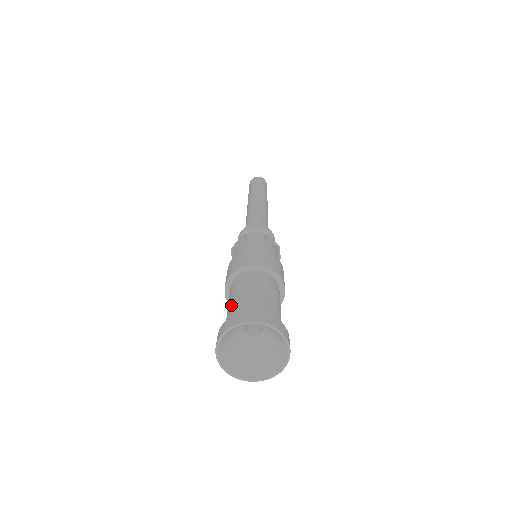
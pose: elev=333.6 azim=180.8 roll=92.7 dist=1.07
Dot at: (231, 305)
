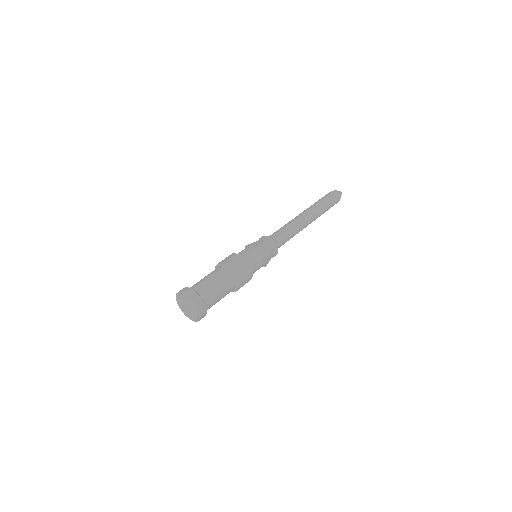
Dot at: occluded
